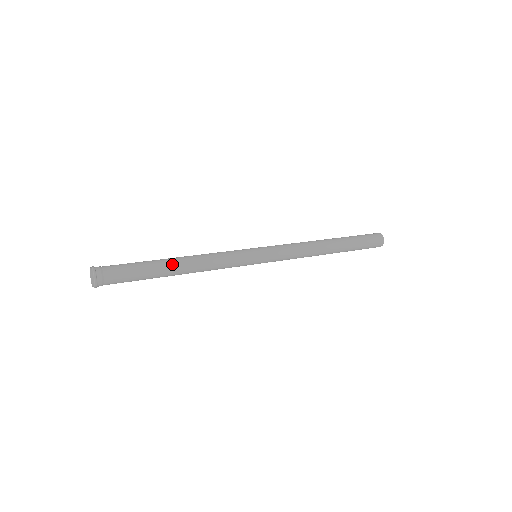
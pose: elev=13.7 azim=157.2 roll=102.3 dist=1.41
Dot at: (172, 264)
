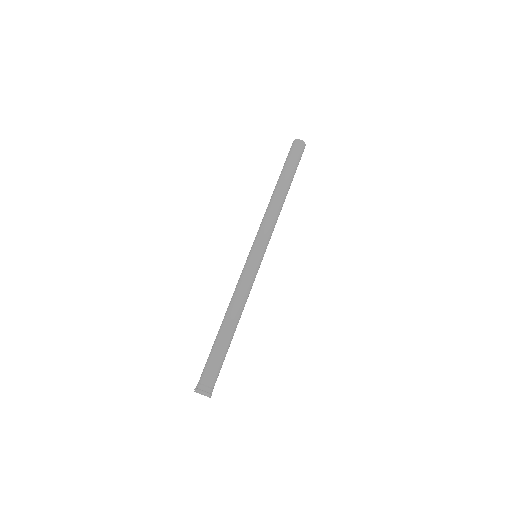
Dot at: (222, 327)
